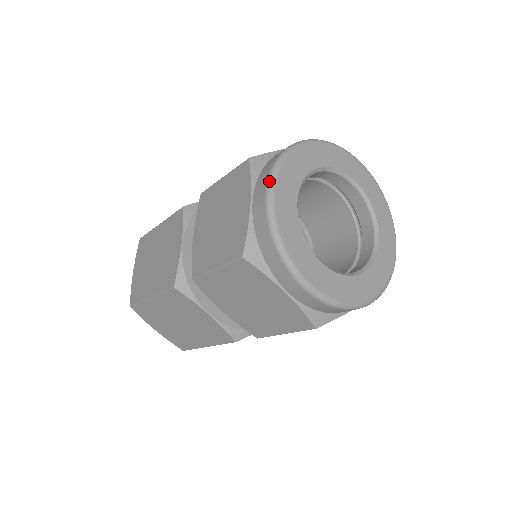
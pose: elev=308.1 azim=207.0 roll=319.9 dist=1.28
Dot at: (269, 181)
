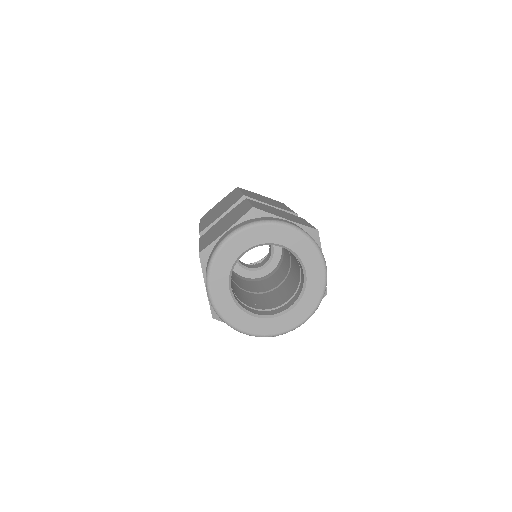
Dot at: (236, 230)
